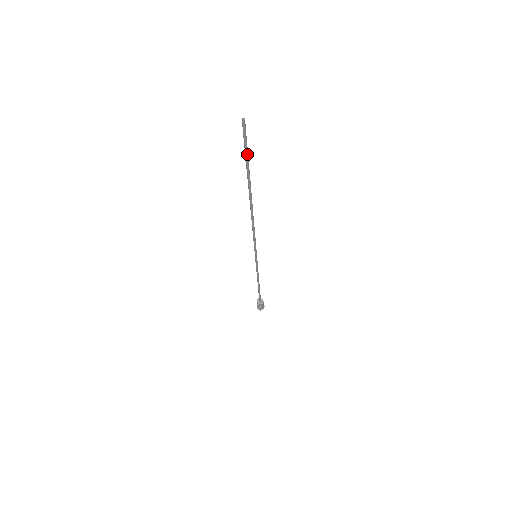
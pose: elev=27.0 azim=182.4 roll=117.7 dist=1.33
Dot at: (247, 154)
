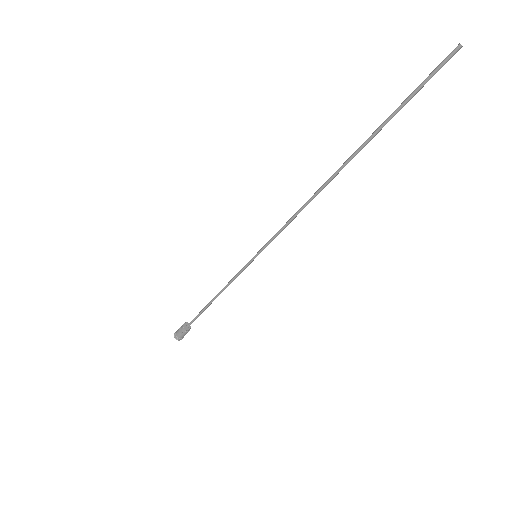
Dot at: (410, 98)
